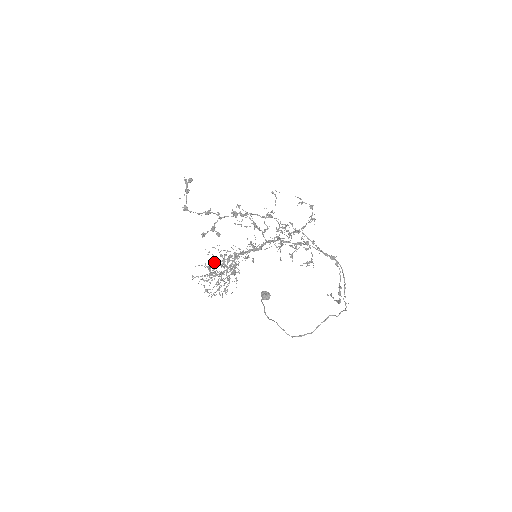
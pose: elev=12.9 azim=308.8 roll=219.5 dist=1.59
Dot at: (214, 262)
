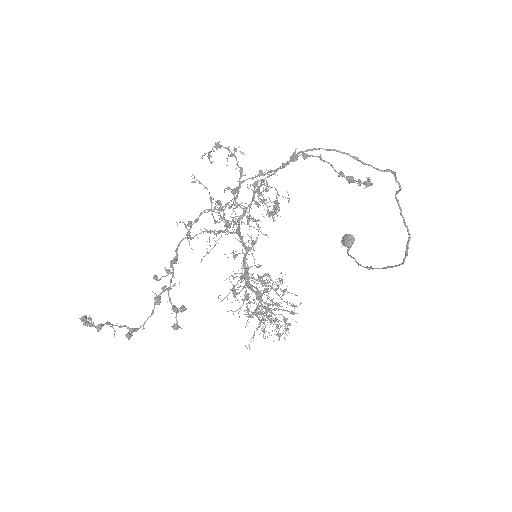
Dot at: occluded
